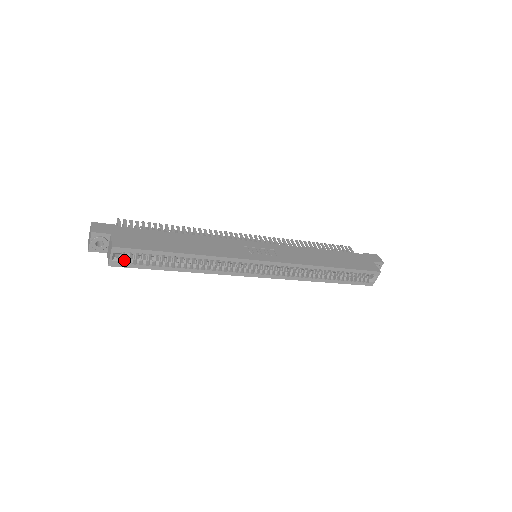
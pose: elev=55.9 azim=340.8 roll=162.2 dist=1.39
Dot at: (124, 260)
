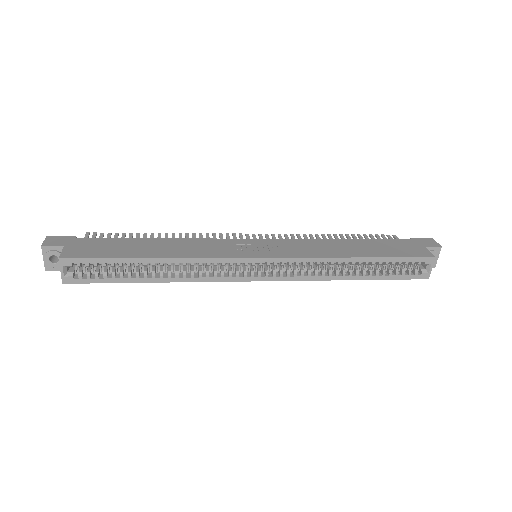
Dot at: (79, 274)
